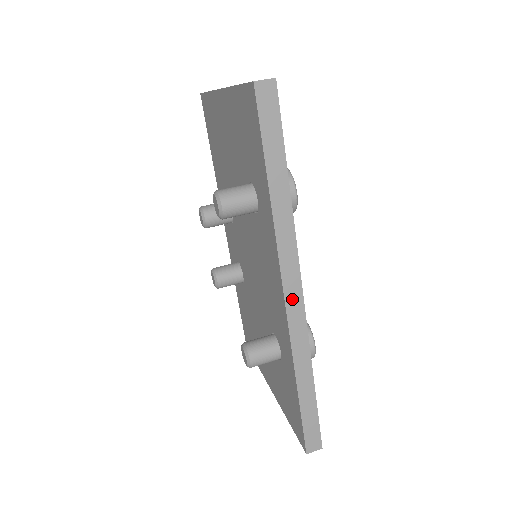
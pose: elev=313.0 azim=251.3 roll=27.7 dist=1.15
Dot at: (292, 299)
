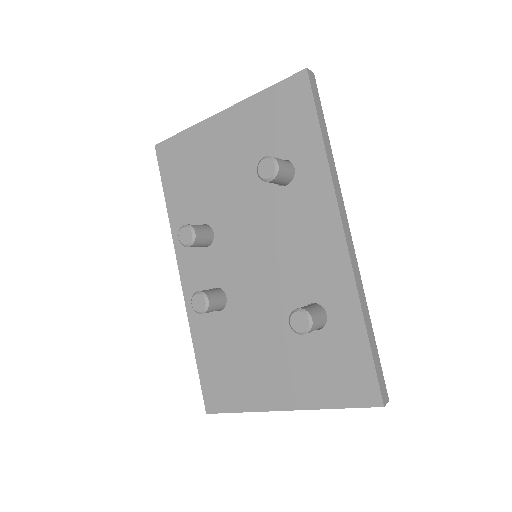
Dot at: (347, 235)
